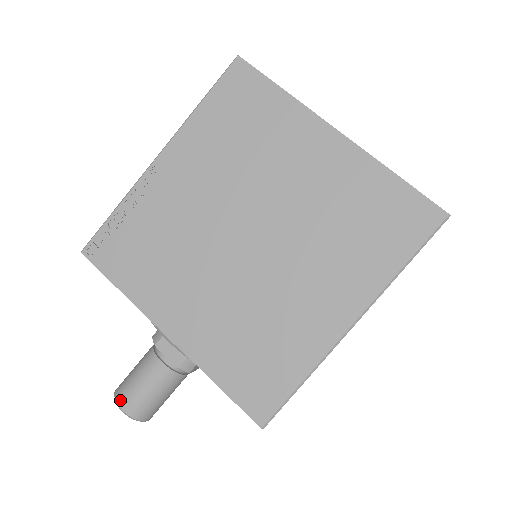
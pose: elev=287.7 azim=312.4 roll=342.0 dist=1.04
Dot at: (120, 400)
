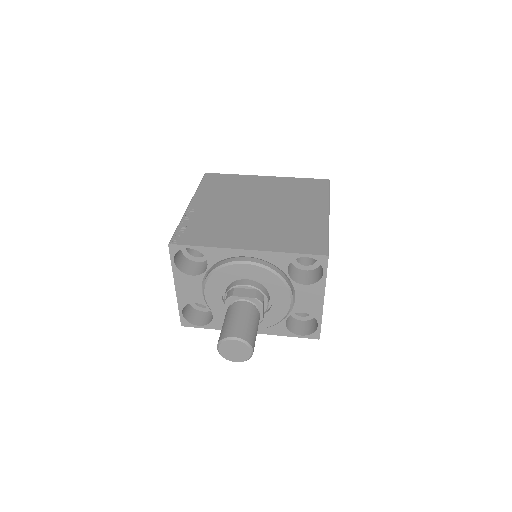
Dot at: (228, 334)
